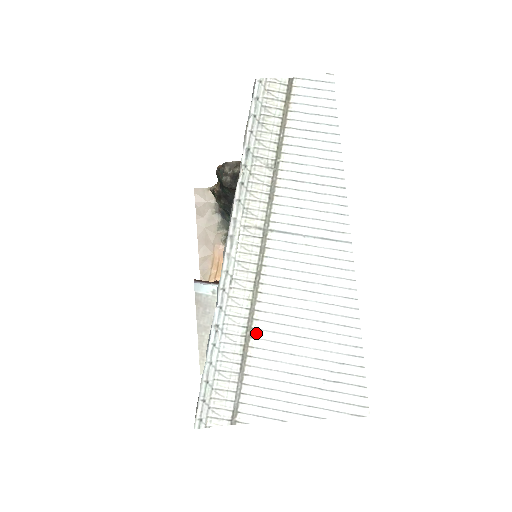
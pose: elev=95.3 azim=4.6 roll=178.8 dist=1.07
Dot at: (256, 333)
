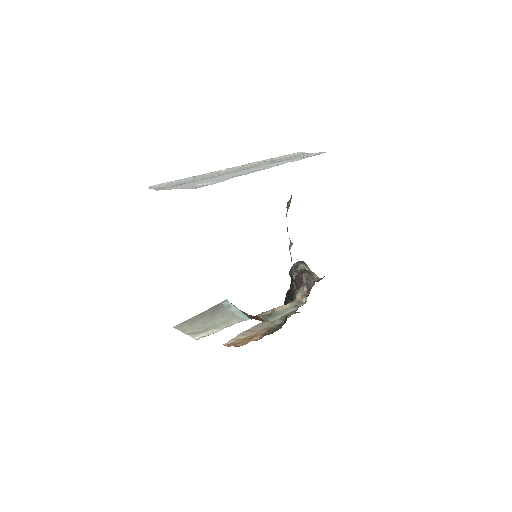
Dot at: occluded
